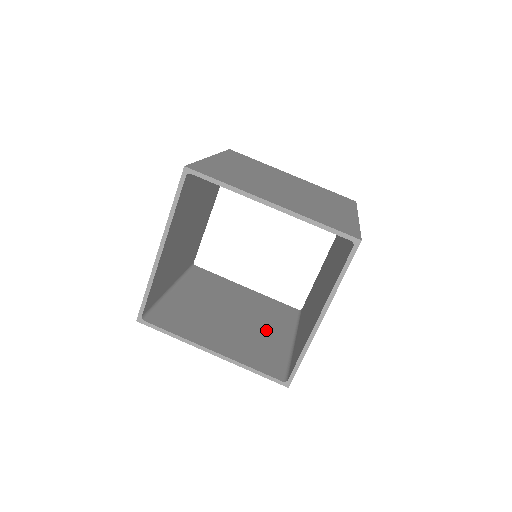
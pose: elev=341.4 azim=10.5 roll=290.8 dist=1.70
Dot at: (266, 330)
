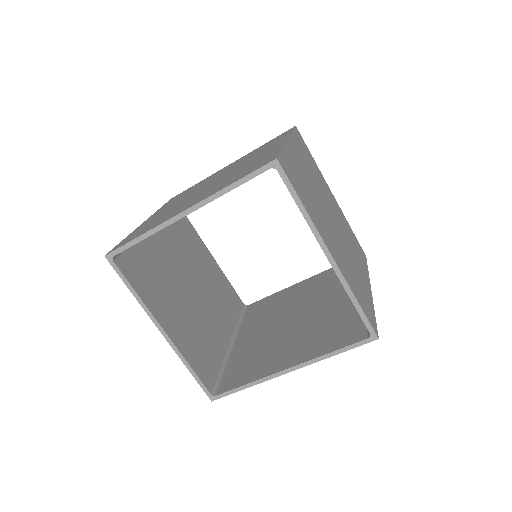
Dot at: (332, 304)
